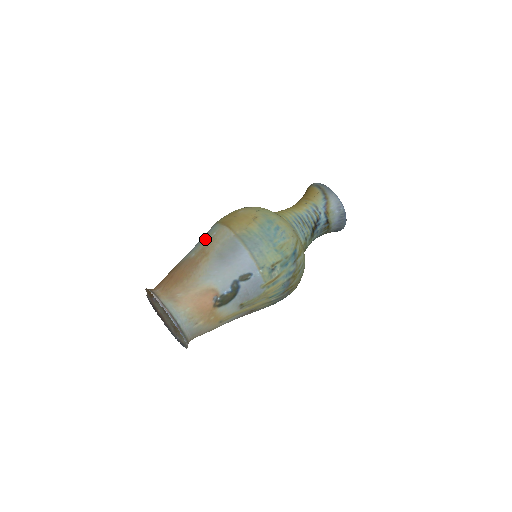
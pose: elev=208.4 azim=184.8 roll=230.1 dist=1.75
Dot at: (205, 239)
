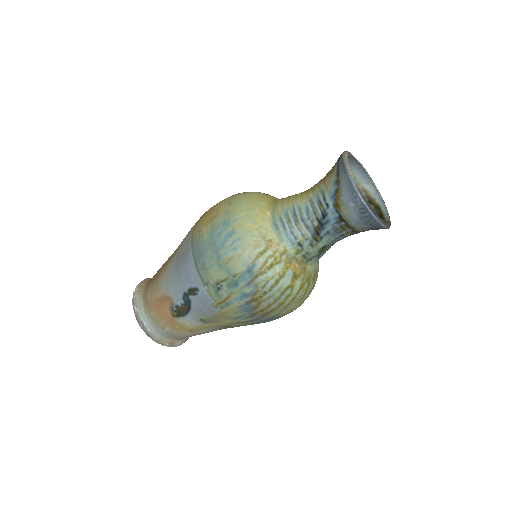
Dot at: occluded
